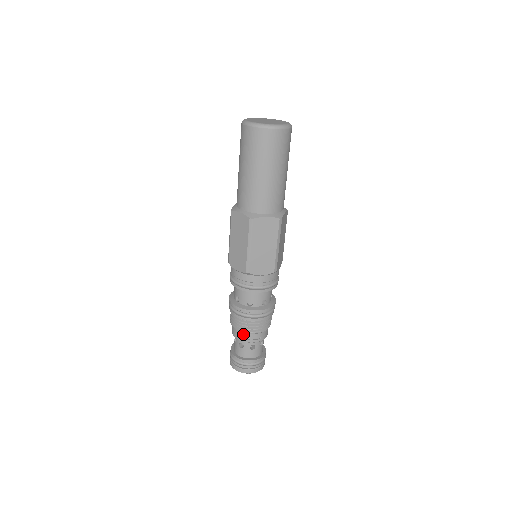
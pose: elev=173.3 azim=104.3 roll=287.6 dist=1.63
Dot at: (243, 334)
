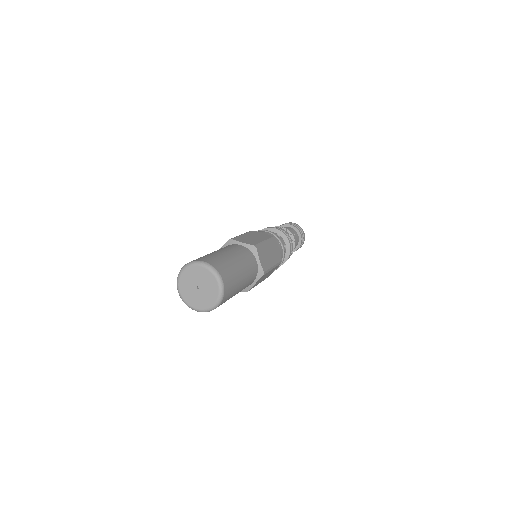
Dot at: occluded
